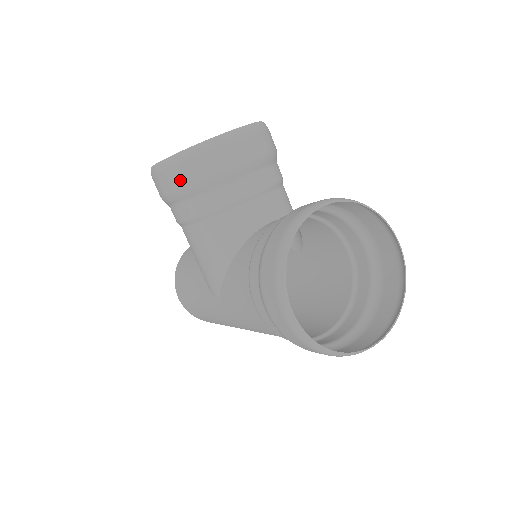
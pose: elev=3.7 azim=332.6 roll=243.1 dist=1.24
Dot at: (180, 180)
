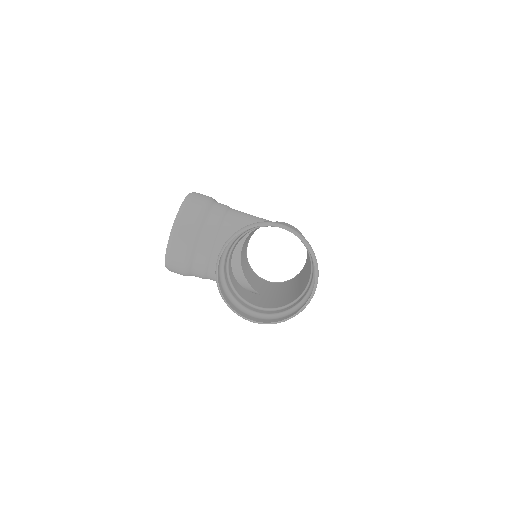
Dot at: (179, 272)
